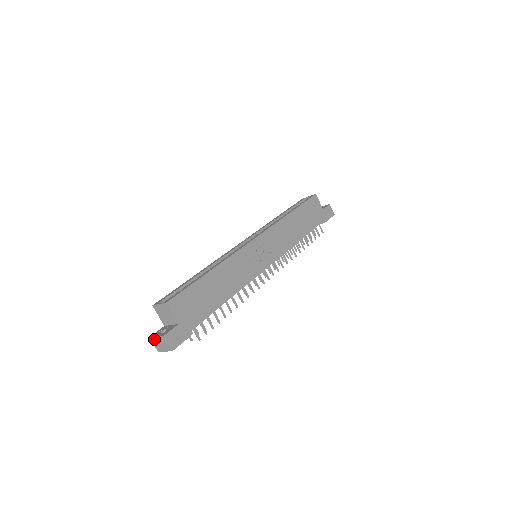
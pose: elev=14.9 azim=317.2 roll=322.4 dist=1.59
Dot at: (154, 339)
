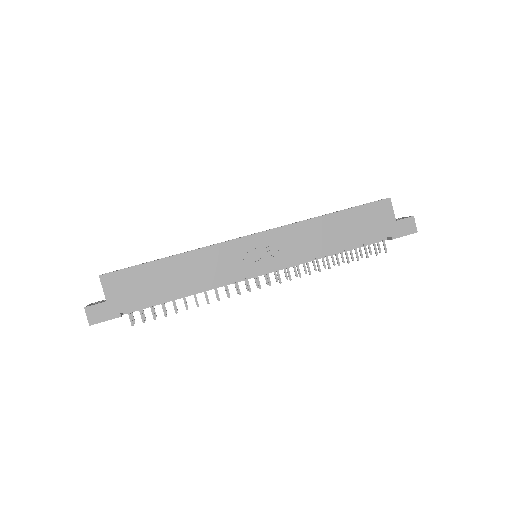
Dot at: occluded
